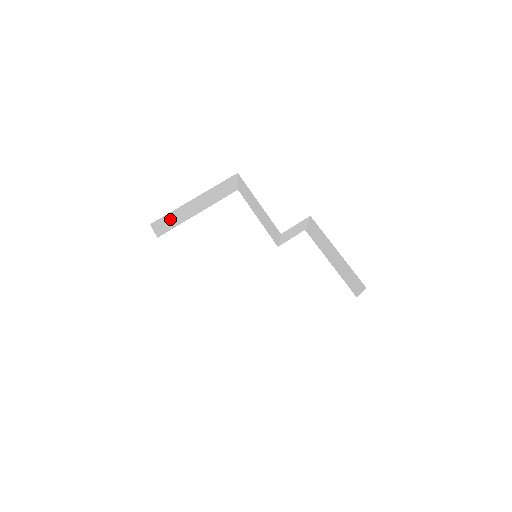
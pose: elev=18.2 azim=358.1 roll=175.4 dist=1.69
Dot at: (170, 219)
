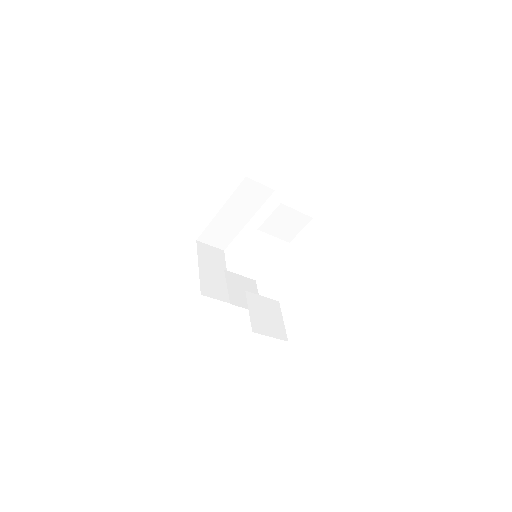
Dot at: (216, 233)
